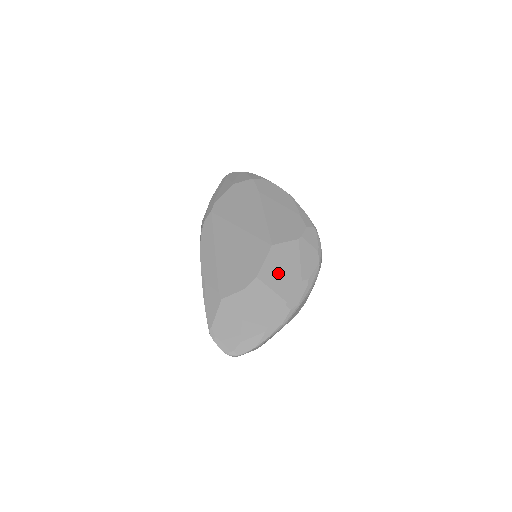
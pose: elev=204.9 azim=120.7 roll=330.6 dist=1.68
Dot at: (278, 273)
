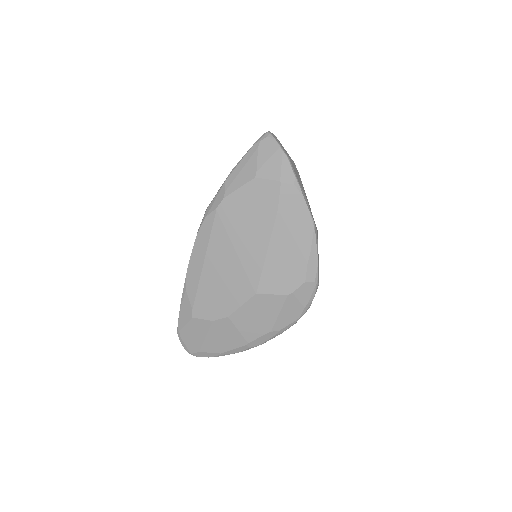
Dot at: (251, 319)
